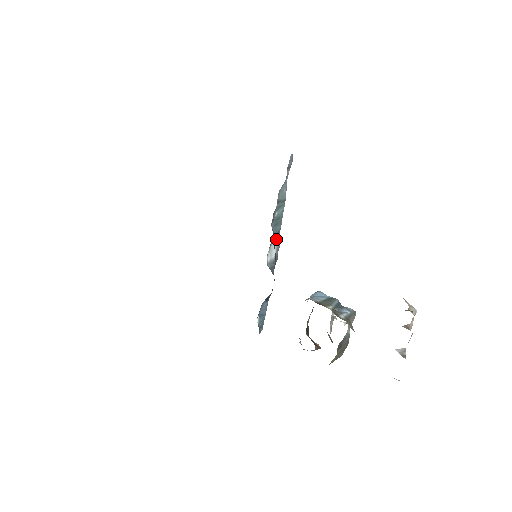
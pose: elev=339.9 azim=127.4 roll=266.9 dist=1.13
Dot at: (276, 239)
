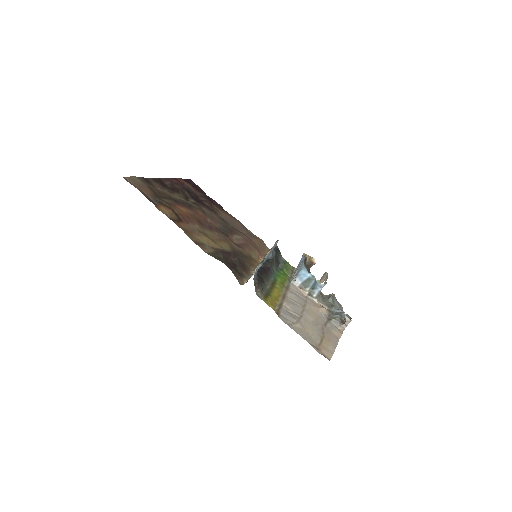
Dot at: occluded
